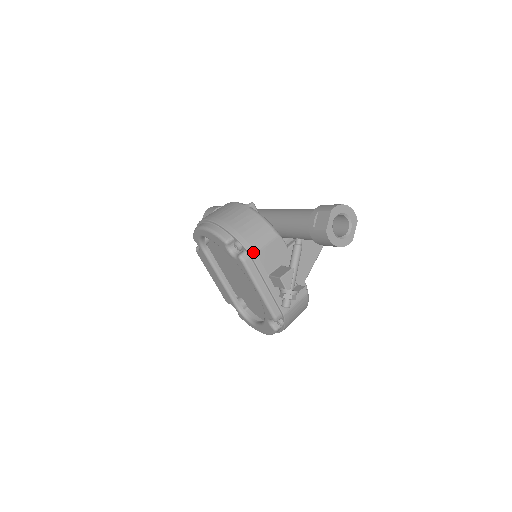
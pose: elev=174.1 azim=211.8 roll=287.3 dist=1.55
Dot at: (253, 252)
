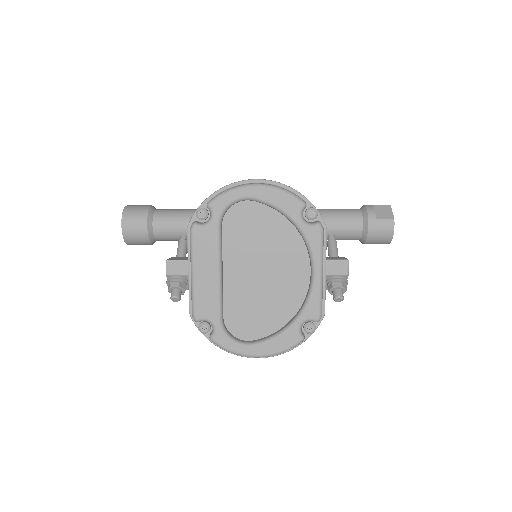
Dot at: occluded
